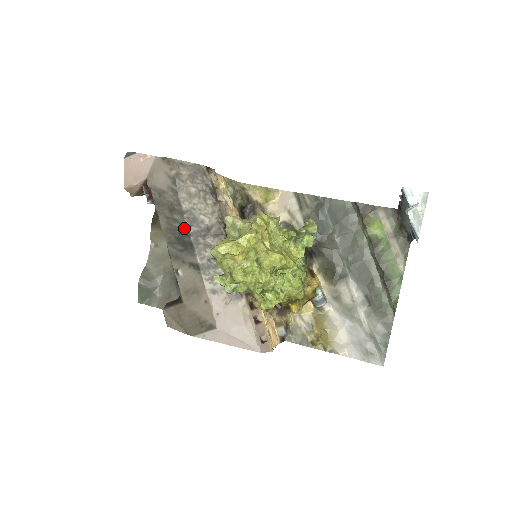
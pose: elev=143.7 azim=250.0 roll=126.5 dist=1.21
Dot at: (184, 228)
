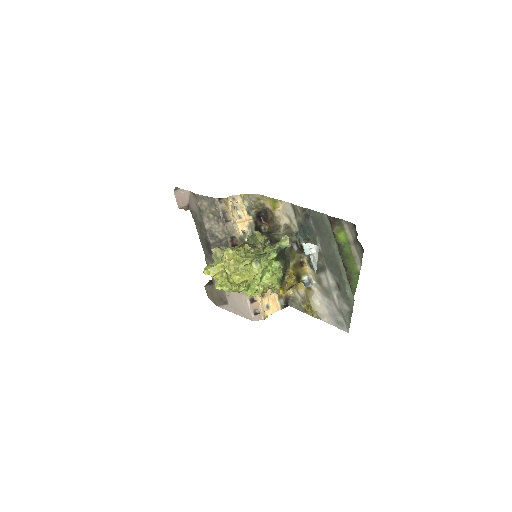
Dot at: (208, 240)
